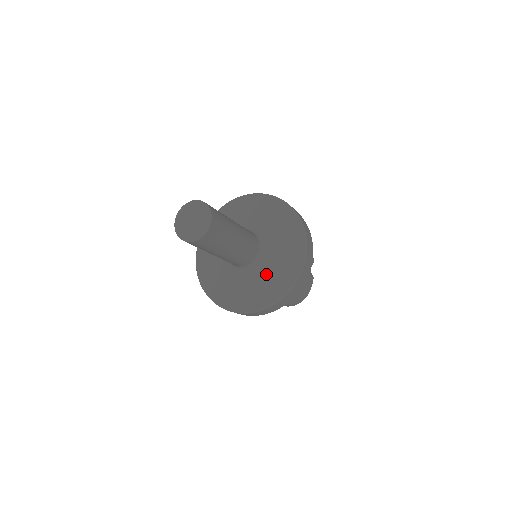
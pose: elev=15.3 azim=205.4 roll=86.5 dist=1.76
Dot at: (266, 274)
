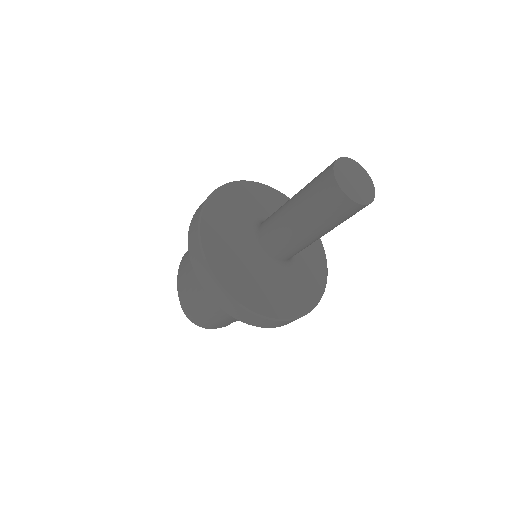
Dot at: (261, 279)
